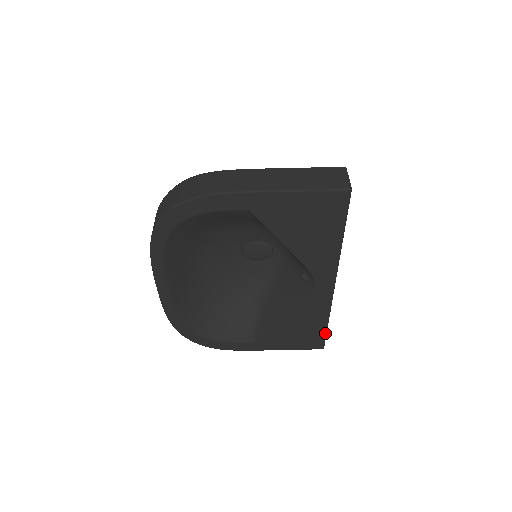
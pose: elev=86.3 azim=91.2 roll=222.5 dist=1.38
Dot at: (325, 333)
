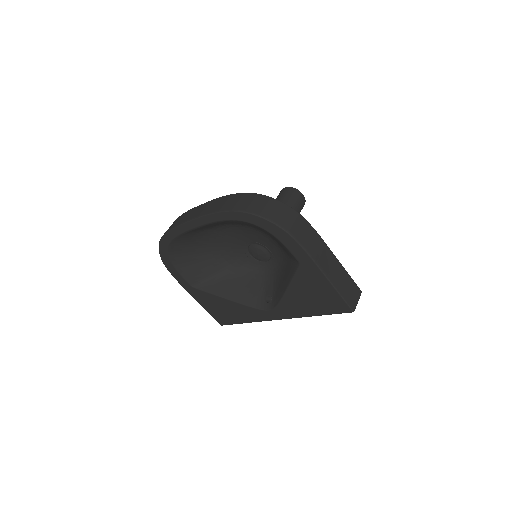
Dot at: (235, 323)
